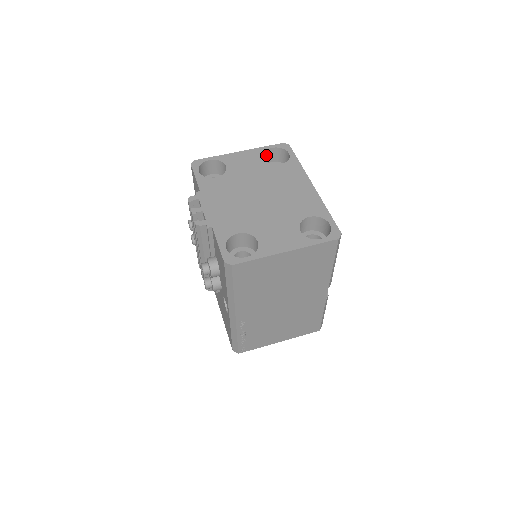
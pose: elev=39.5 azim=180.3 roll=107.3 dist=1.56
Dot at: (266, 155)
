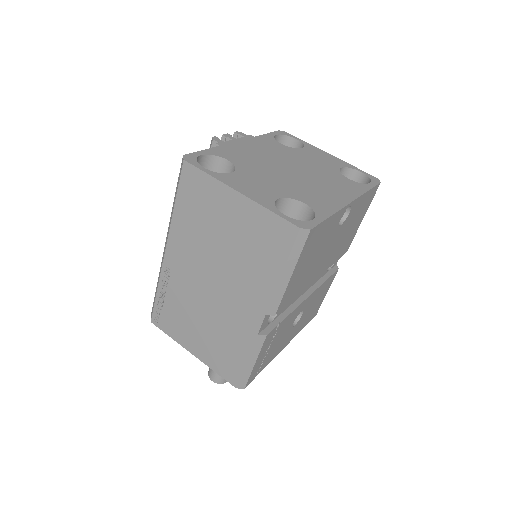
Dot at: (351, 176)
